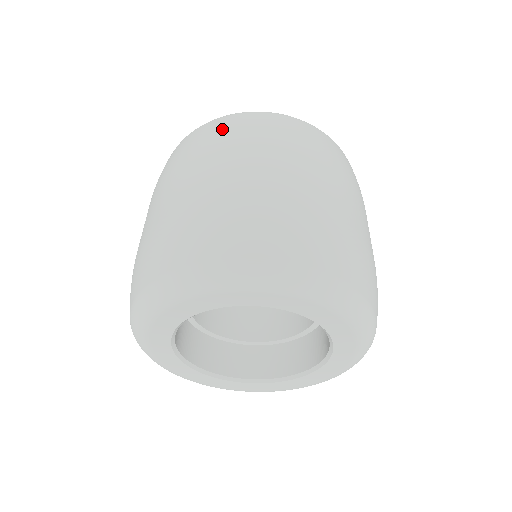
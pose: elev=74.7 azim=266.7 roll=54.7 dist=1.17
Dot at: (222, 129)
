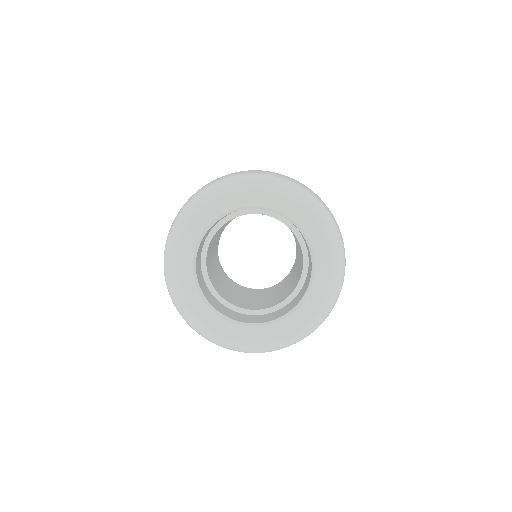
Dot at: occluded
